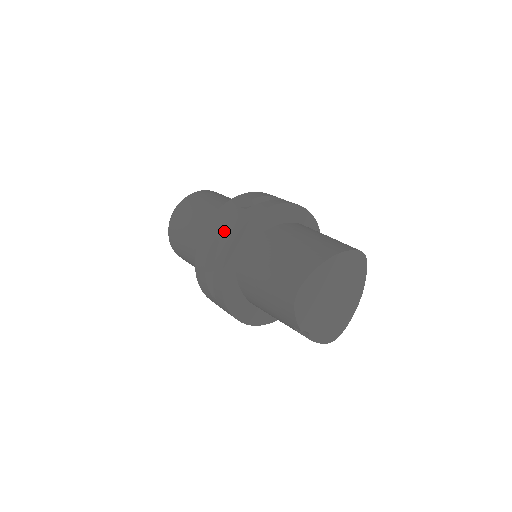
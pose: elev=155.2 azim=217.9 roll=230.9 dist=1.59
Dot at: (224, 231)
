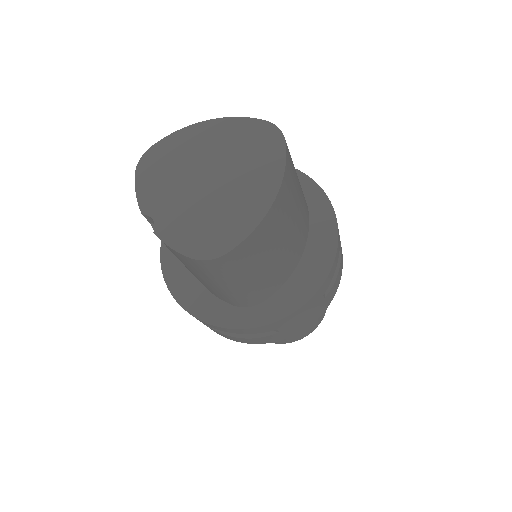
Dot at: occluded
